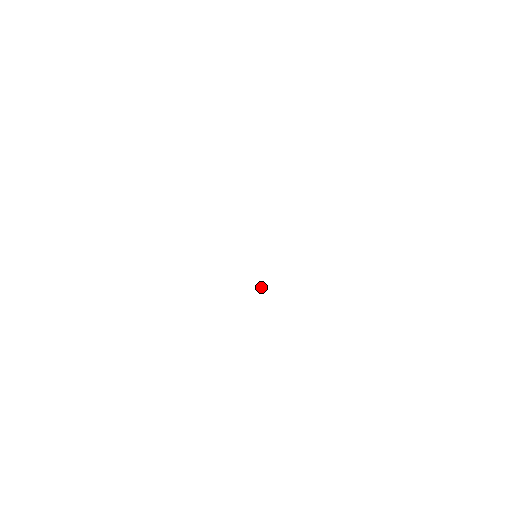
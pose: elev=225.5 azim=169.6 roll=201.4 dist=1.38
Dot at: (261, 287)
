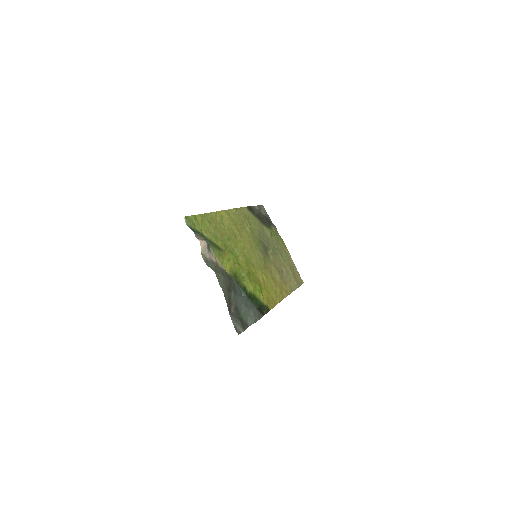
Dot at: (268, 248)
